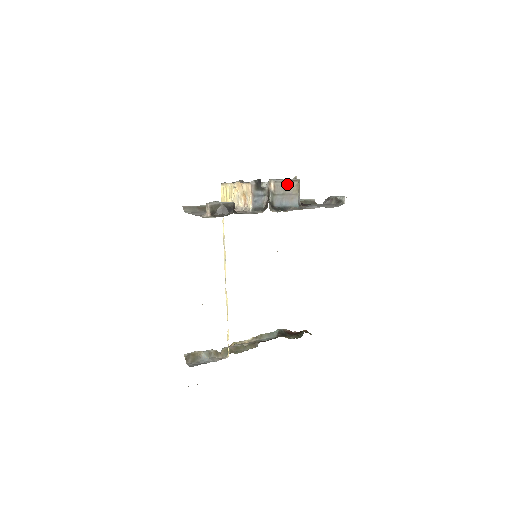
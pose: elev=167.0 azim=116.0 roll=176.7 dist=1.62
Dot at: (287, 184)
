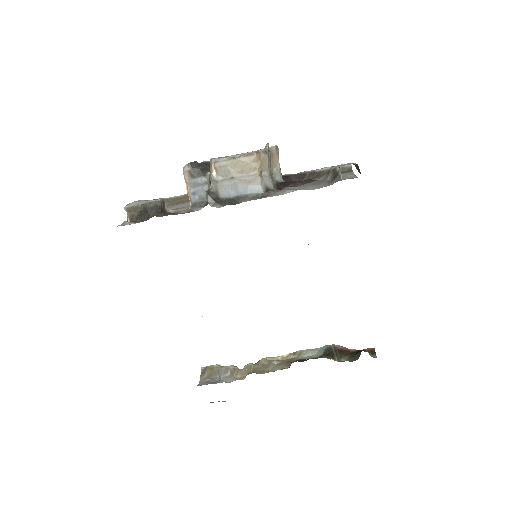
Dot at: (237, 162)
